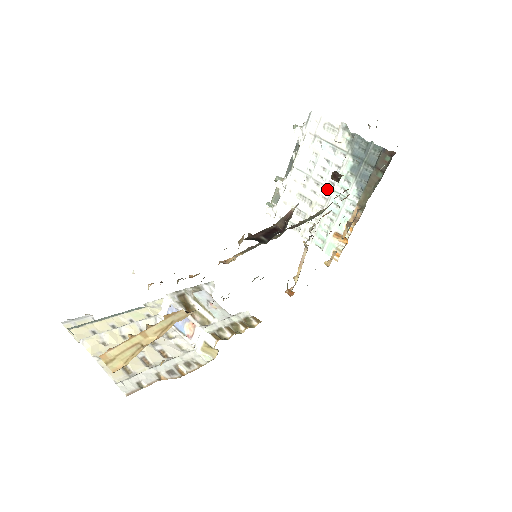
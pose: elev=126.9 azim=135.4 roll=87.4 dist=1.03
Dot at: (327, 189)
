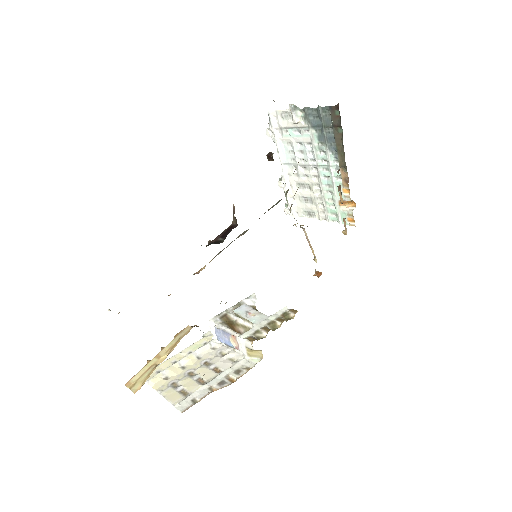
Dot at: (313, 167)
